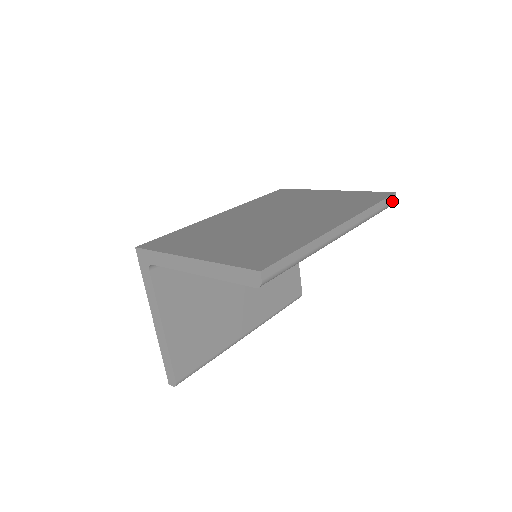
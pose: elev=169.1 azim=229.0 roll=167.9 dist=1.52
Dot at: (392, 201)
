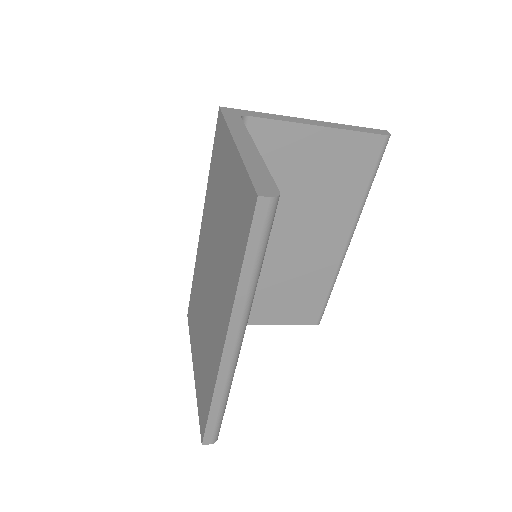
Dot at: occluded
